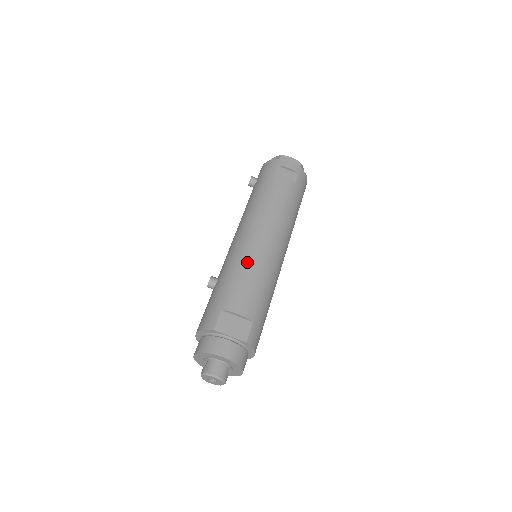
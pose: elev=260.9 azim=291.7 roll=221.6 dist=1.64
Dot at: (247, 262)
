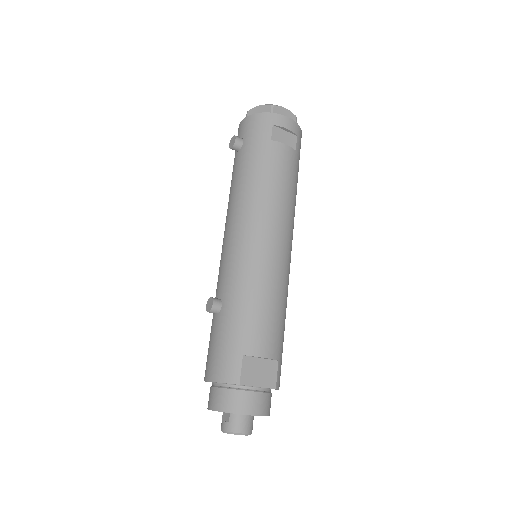
Dot at: (262, 282)
